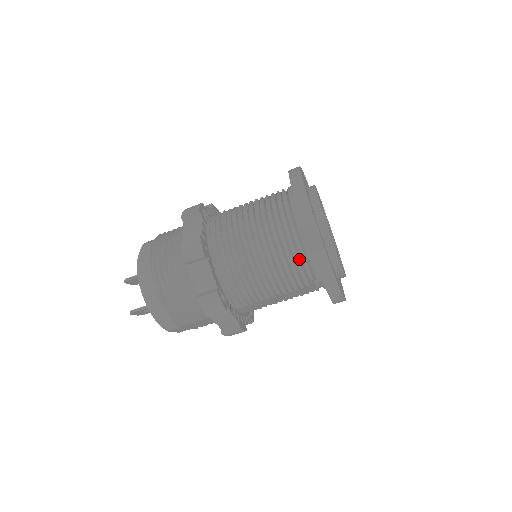
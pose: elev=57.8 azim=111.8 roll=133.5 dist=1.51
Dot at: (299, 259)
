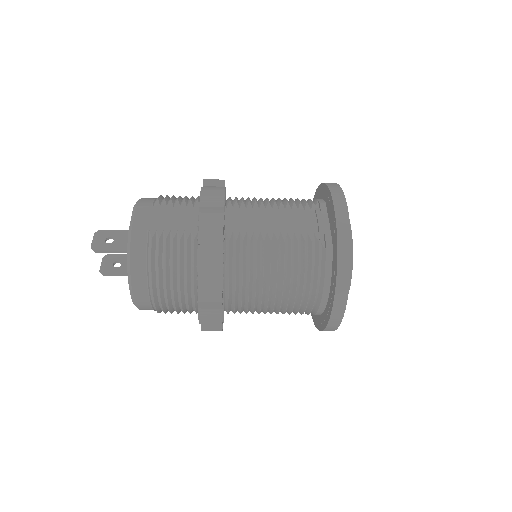
Dot at: (305, 312)
